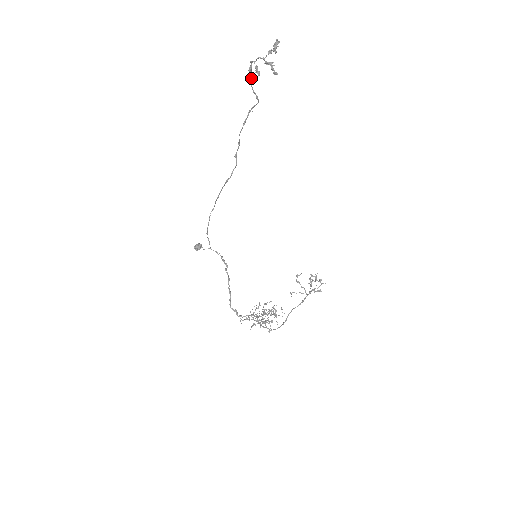
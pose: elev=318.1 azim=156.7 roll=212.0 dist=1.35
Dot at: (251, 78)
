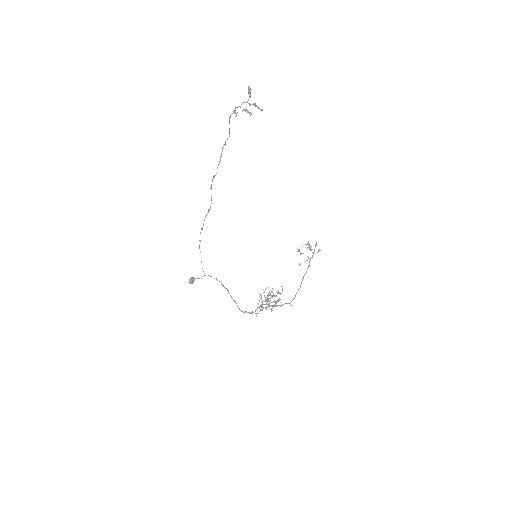
Dot at: (229, 120)
